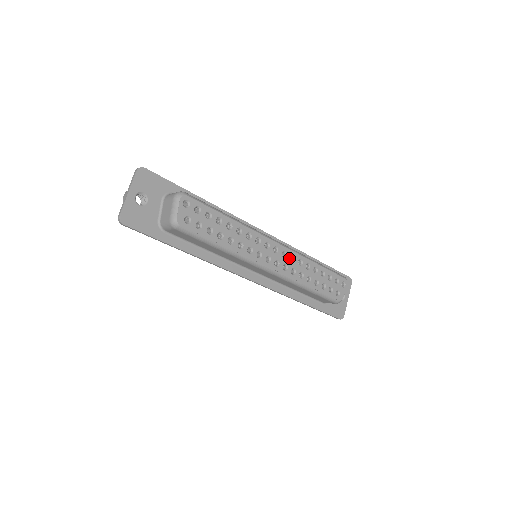
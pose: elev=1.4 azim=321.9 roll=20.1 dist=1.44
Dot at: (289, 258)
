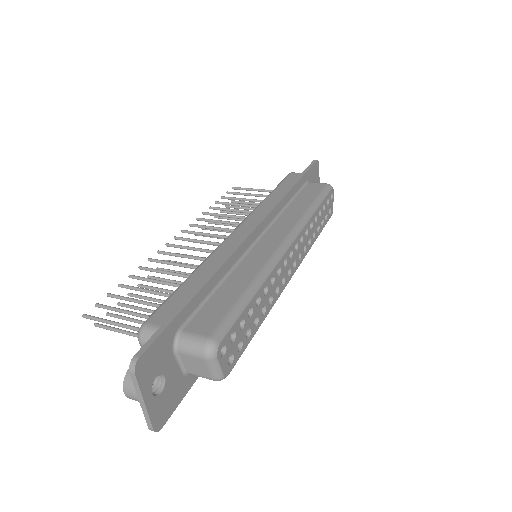
Dot at: (300, 243)
